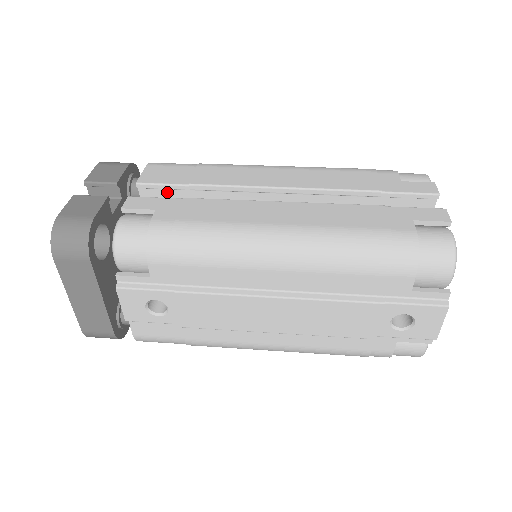
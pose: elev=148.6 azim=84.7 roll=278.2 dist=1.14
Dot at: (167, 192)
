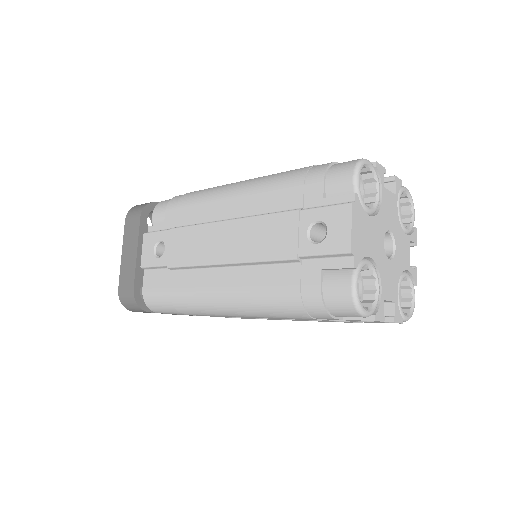
Dot at: occluded
